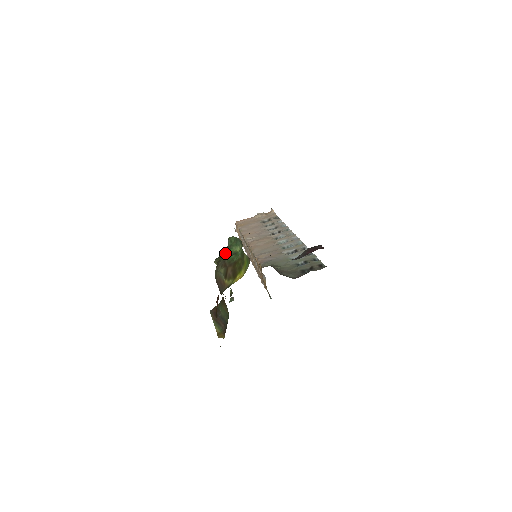
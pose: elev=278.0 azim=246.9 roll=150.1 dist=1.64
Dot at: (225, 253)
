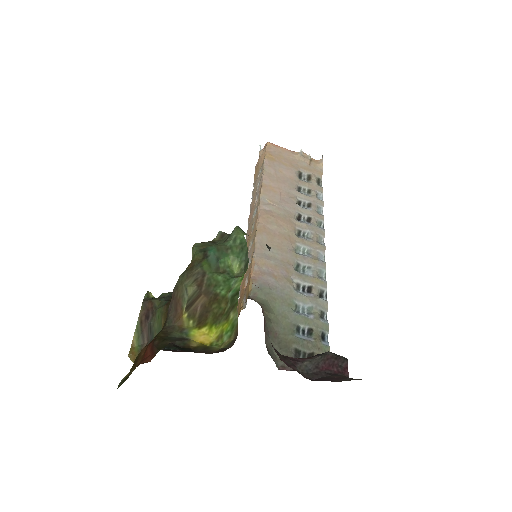
Dot at: (214, 257)
